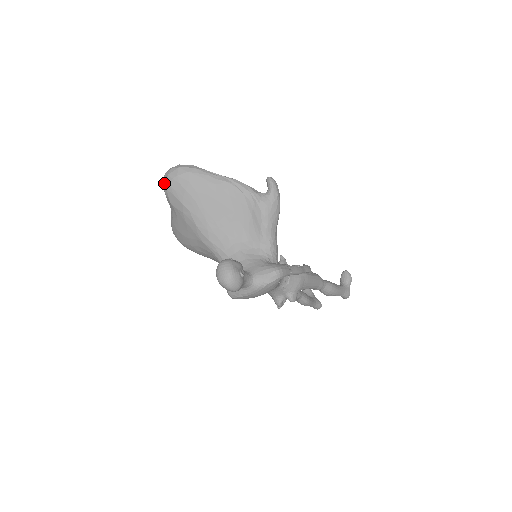
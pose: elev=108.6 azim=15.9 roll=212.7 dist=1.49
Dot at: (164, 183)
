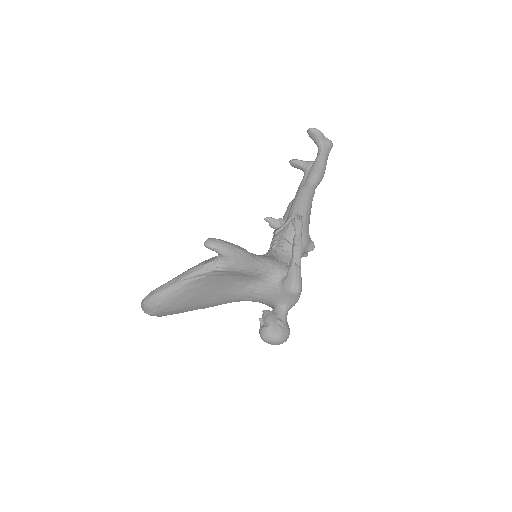
Dot at: occluded
